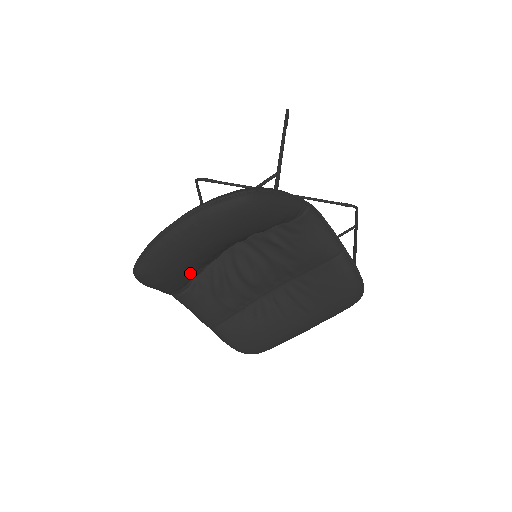
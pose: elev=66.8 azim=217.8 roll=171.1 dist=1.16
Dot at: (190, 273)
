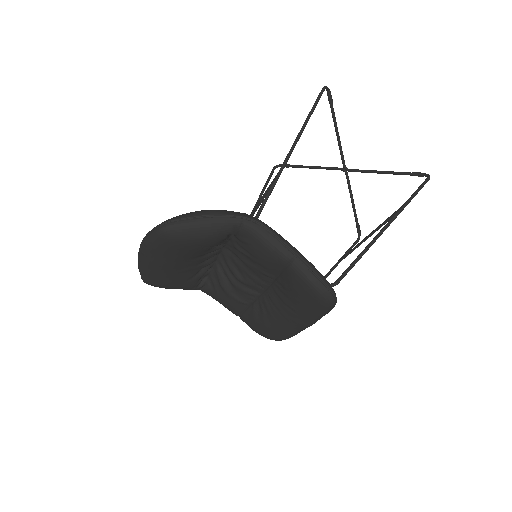
Dot at: (186, 278)
